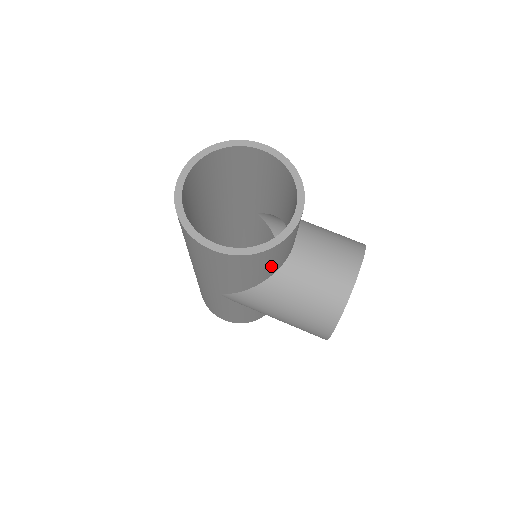
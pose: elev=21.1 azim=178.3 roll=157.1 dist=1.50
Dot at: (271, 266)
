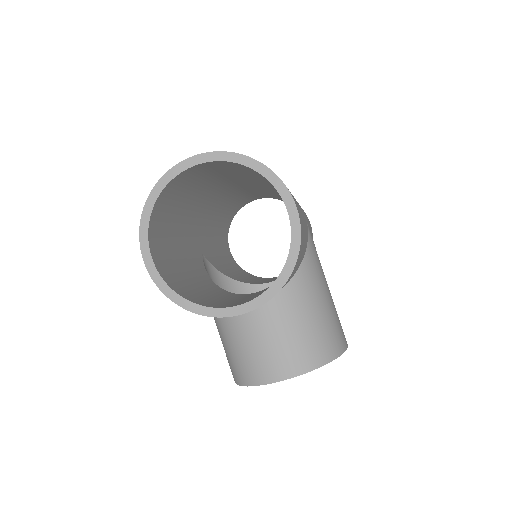
Dot at: occluded
